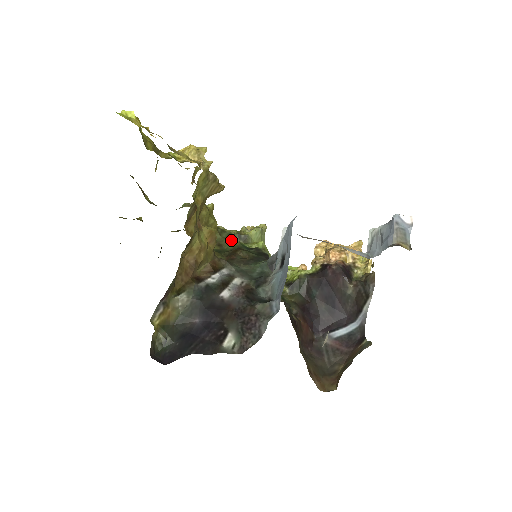
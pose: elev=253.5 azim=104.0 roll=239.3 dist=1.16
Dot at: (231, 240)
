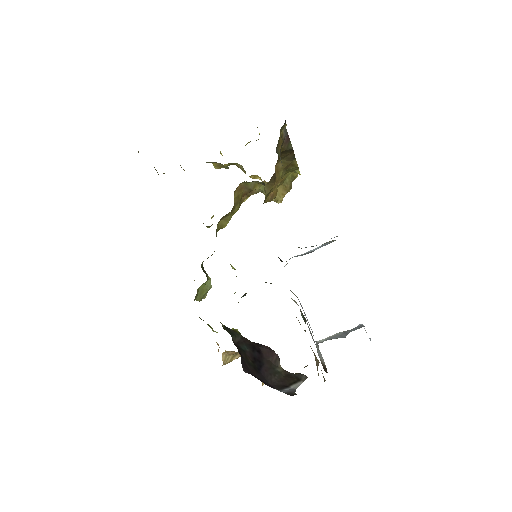
Dot at: occluded
